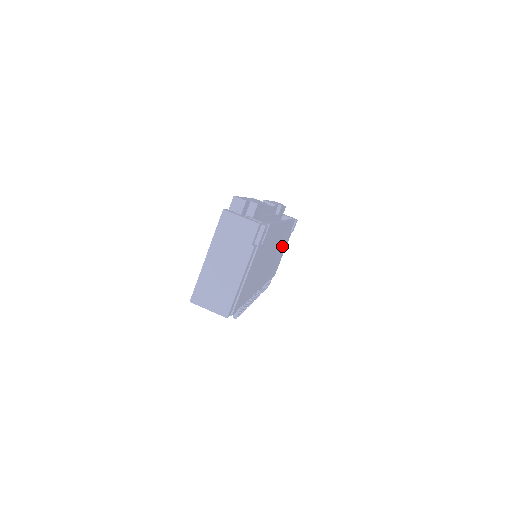
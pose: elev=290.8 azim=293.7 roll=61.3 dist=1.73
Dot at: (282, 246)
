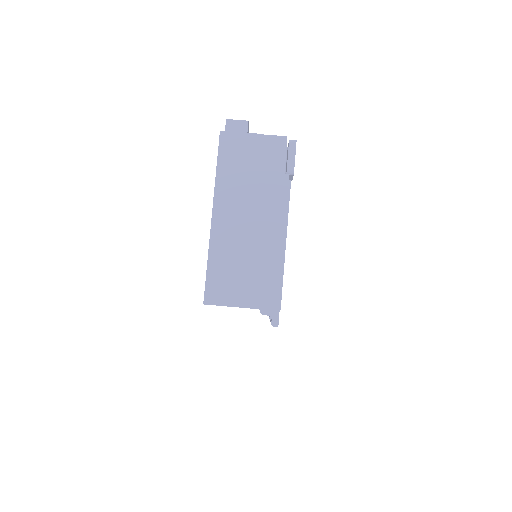
Dot at: occluded
